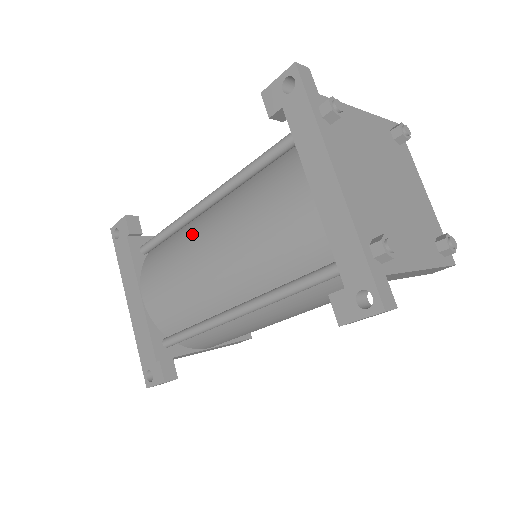
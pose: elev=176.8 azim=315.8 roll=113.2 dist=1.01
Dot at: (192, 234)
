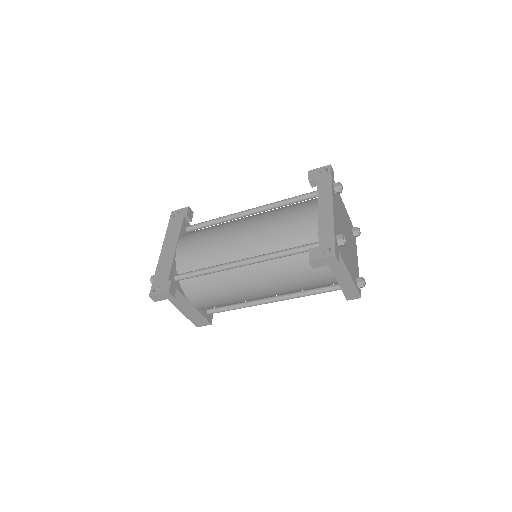
Dot at: (233, 222)
